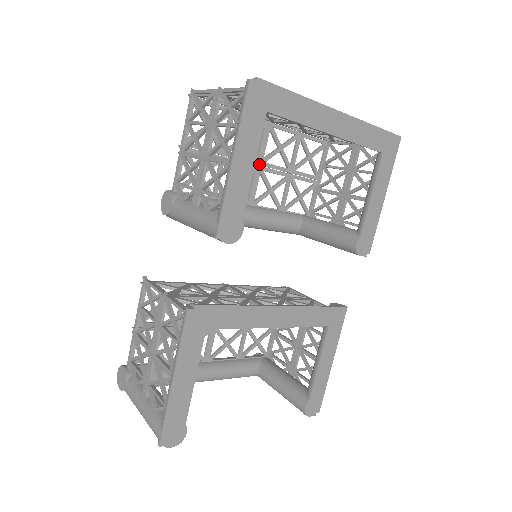
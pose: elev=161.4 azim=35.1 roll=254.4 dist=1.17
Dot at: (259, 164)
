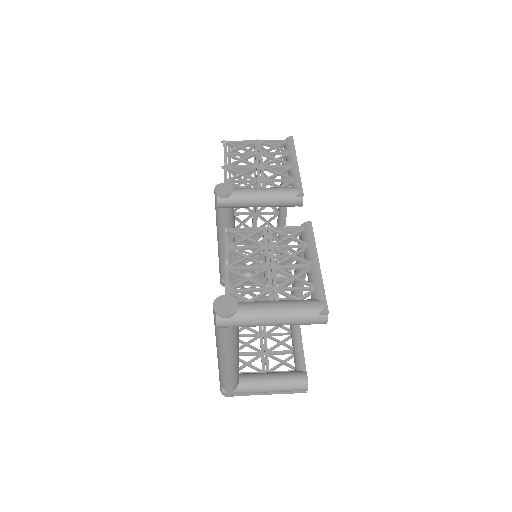
Dot at: occluded
